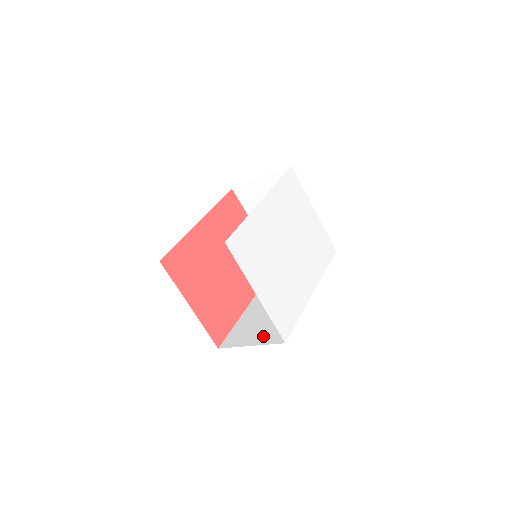
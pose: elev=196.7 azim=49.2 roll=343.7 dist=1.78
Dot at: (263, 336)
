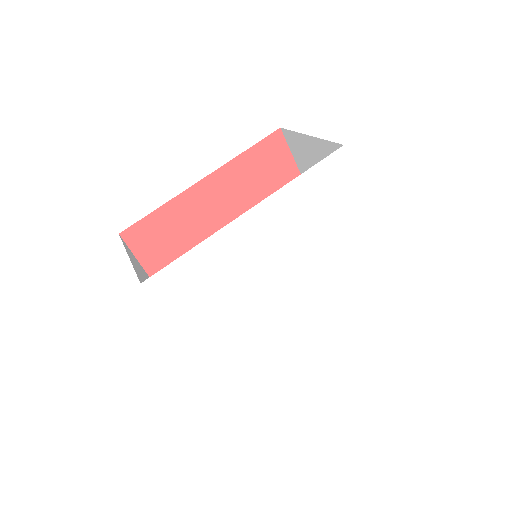
Dot at: occluded
